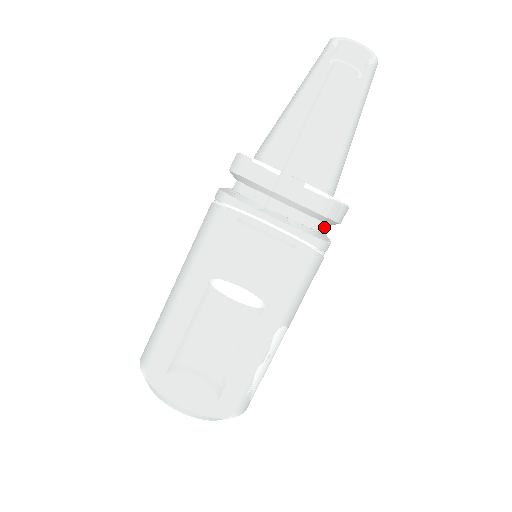
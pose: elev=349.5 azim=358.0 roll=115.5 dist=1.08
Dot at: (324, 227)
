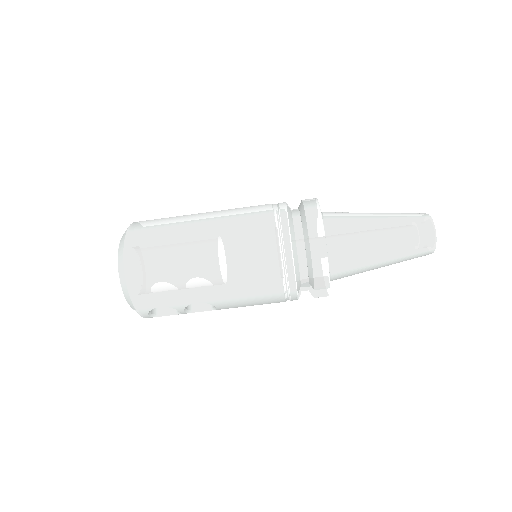
Dot at: (305, 276)
